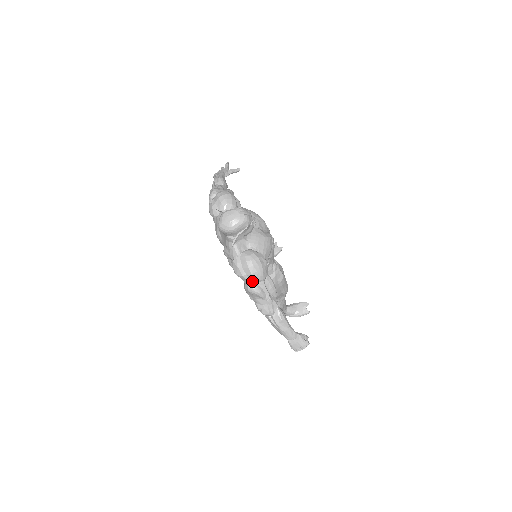
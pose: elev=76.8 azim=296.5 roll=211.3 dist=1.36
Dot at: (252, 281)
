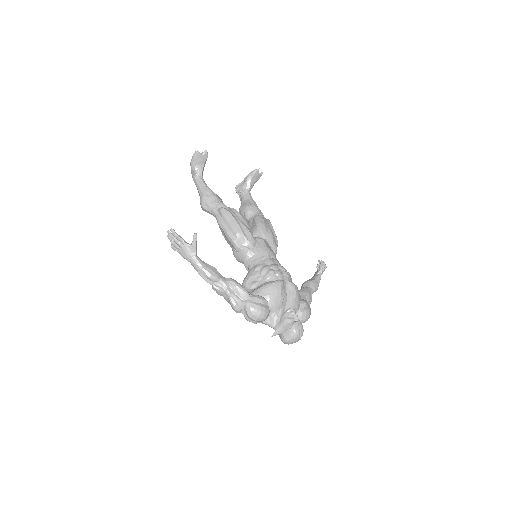
Dot at: occluded
